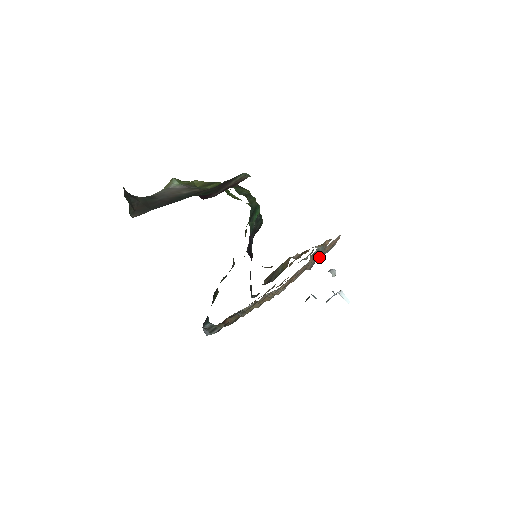
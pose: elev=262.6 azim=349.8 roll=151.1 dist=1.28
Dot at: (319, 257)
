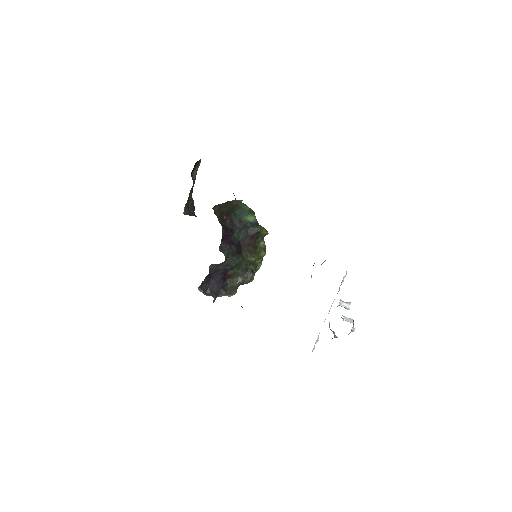
Dot at: occluded
